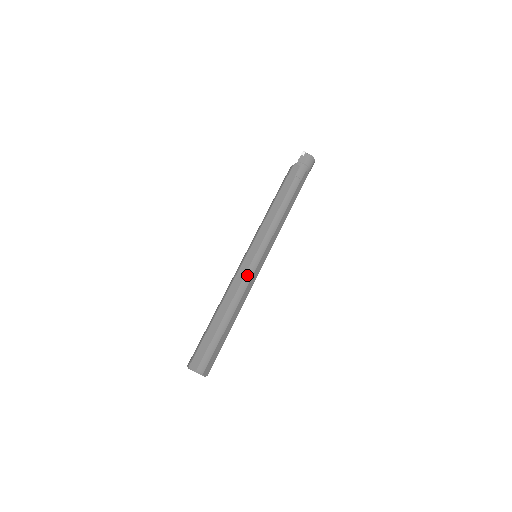
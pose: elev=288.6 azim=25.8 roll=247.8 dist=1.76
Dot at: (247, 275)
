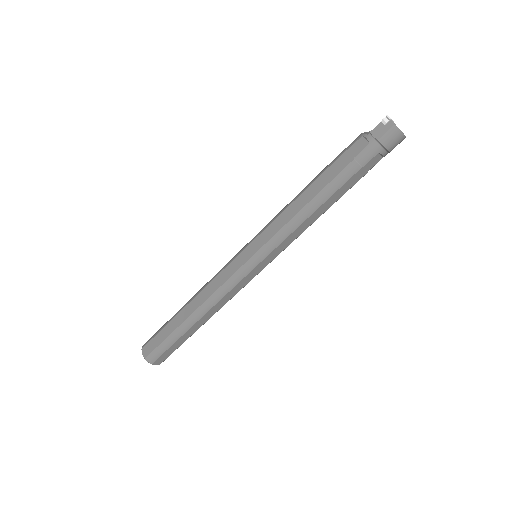
Dot at: (229, 282)
